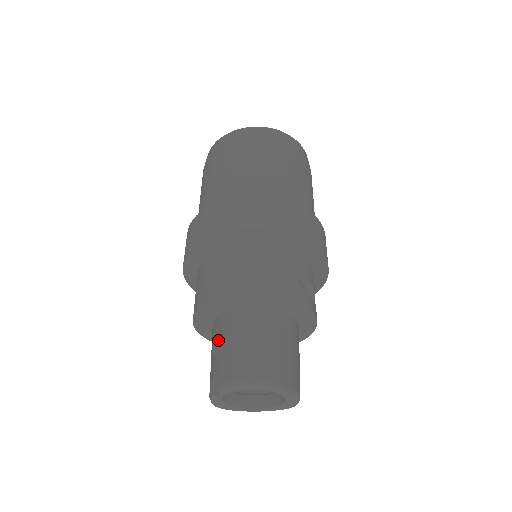
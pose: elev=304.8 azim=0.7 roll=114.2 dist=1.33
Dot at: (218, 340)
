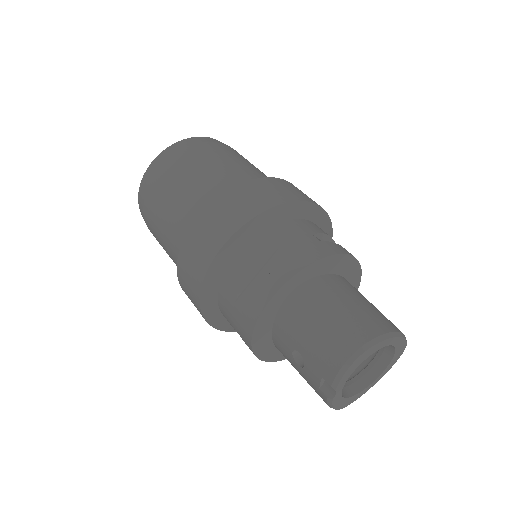
Dot at: (293, 347)
